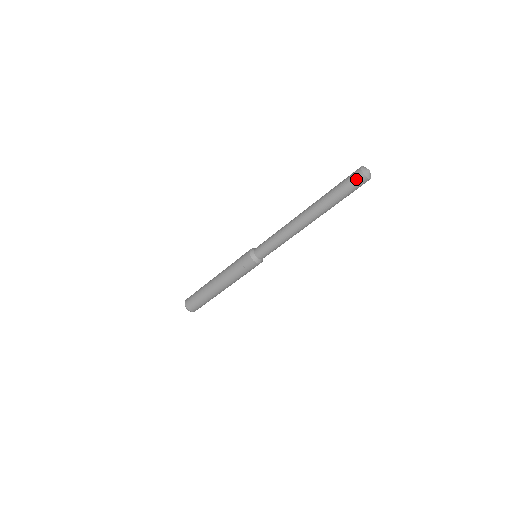
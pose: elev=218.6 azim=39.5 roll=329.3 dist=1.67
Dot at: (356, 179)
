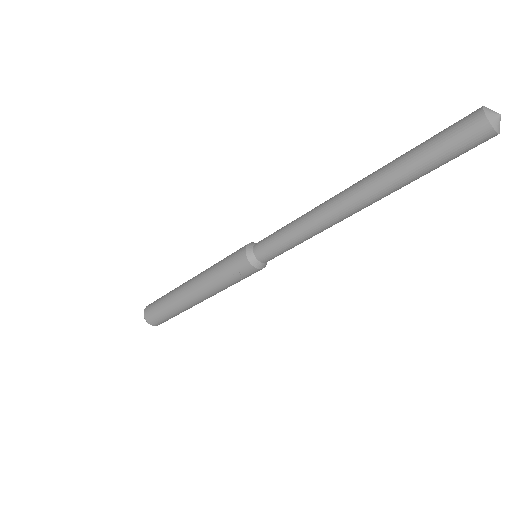
Dot at: (473, 137)
